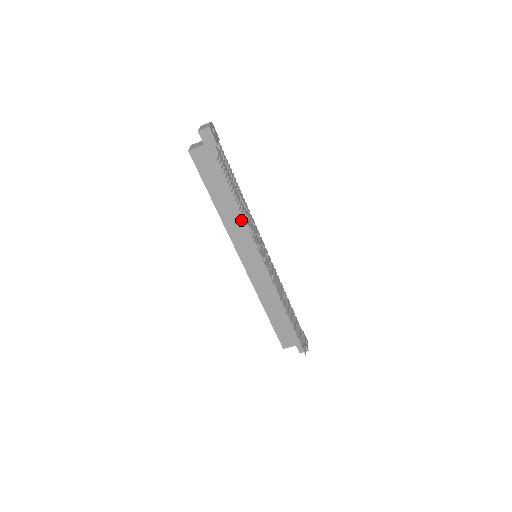
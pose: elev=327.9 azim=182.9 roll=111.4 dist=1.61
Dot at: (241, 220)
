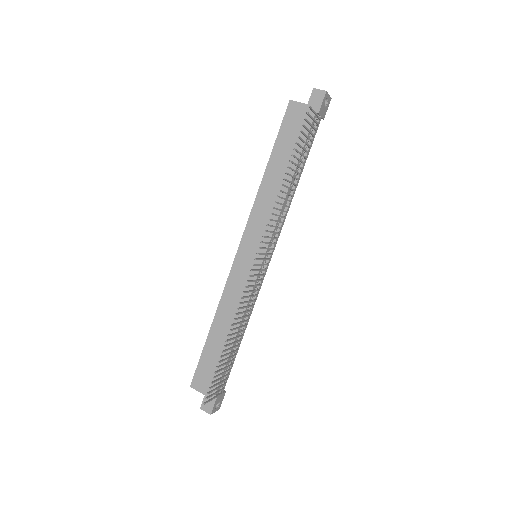
Dot at: (276, 203)
